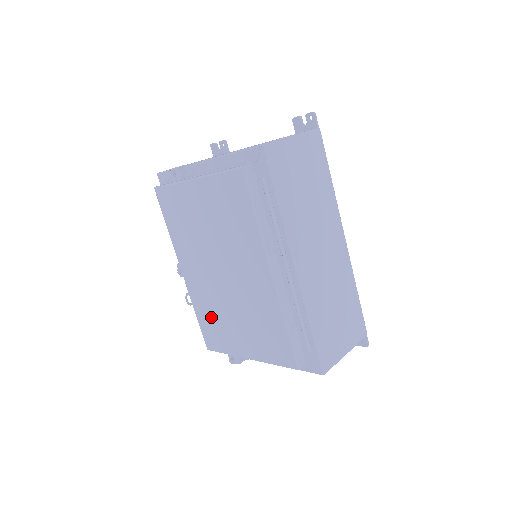
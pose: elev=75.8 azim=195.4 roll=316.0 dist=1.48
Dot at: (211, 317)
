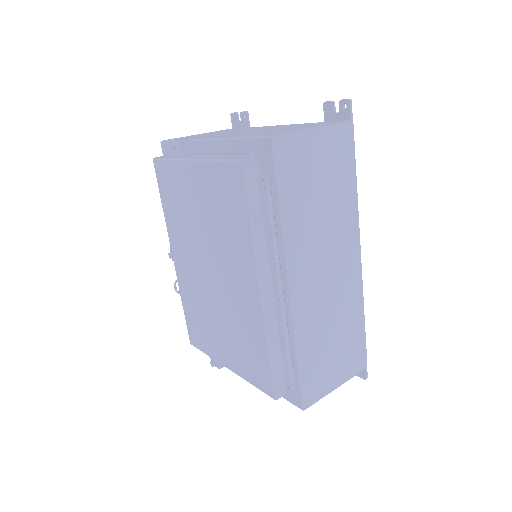
Dot at: (196, 313)
